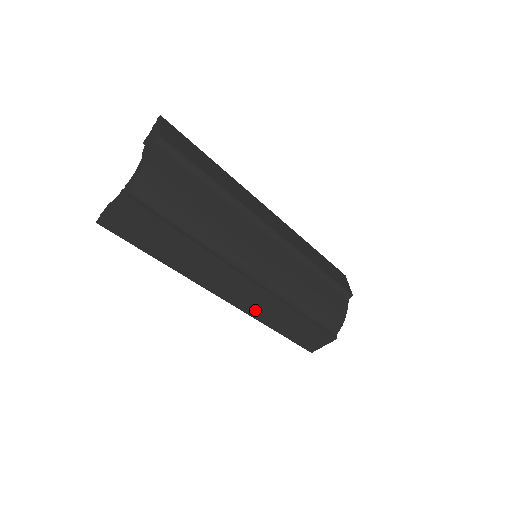
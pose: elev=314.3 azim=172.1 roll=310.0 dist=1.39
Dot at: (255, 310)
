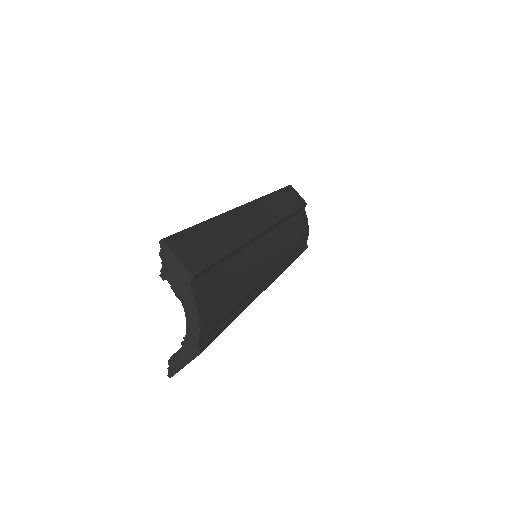
Dot at: occluded
